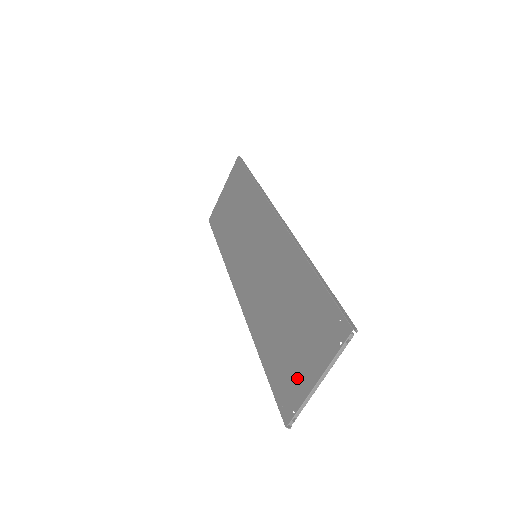
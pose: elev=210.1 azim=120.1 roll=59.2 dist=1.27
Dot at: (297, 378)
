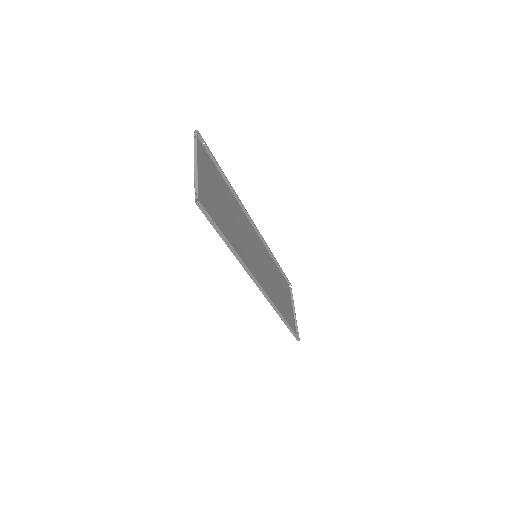
Dot at: (203, 190)
